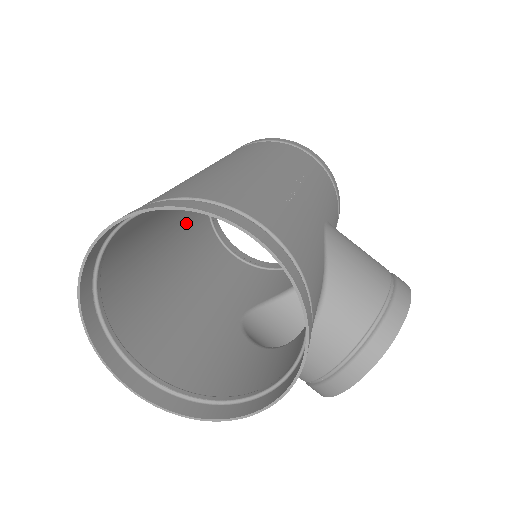
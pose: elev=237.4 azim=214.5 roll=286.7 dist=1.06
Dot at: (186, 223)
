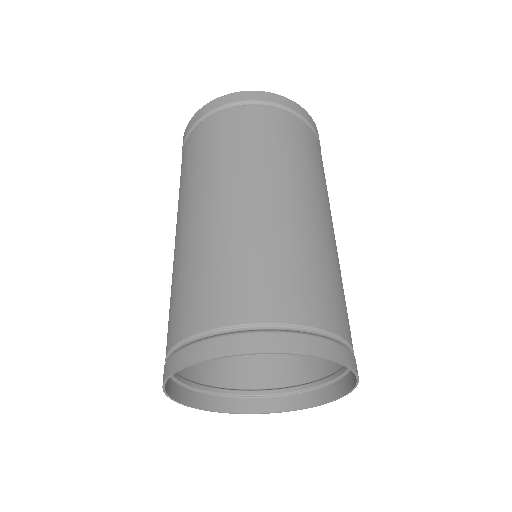
Dot at: (203, 169)
